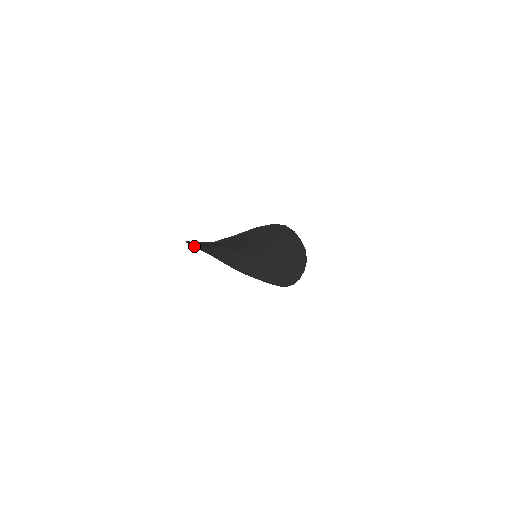
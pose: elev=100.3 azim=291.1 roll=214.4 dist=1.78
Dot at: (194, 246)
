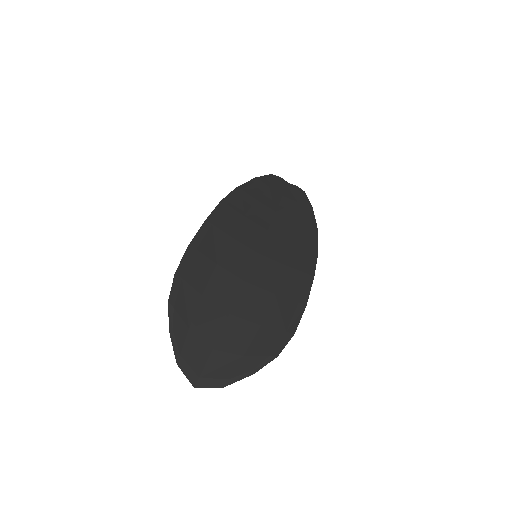
Dot at: (181, 268)
